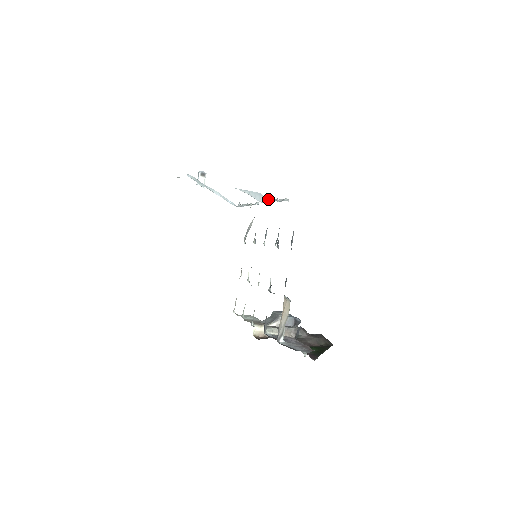
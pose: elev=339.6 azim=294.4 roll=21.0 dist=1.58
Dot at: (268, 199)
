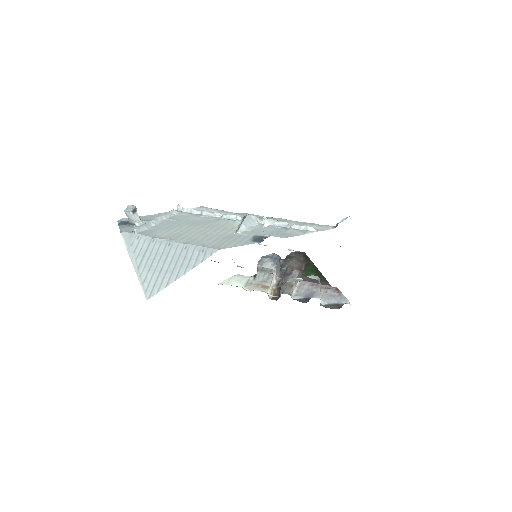
Dot at: (265, 220)
